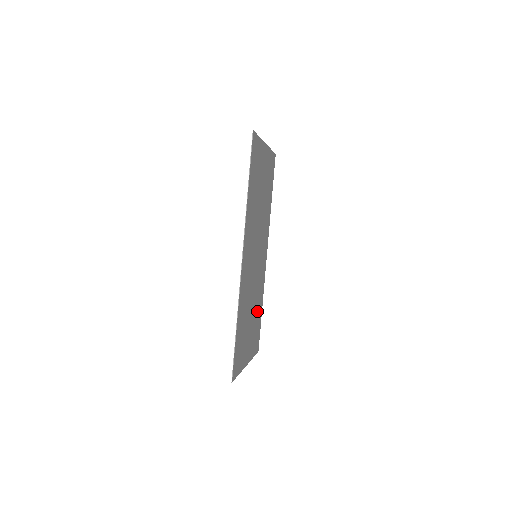
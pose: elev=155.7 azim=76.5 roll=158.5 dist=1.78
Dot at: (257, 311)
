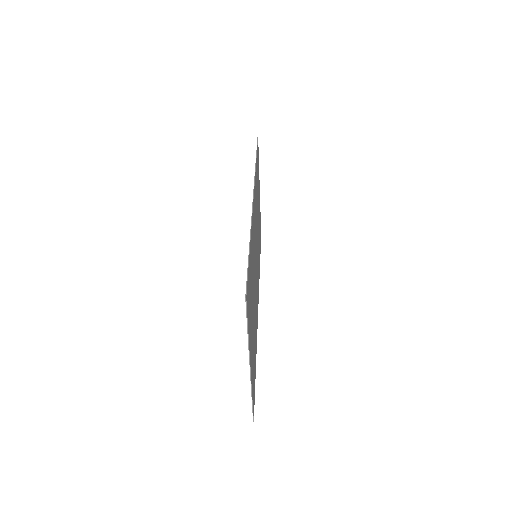
Dot at: occluded
